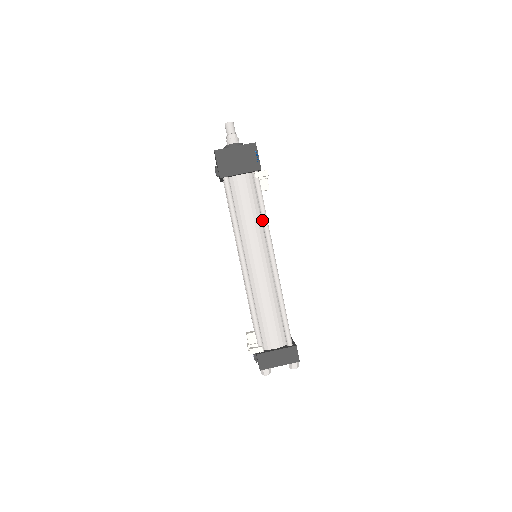
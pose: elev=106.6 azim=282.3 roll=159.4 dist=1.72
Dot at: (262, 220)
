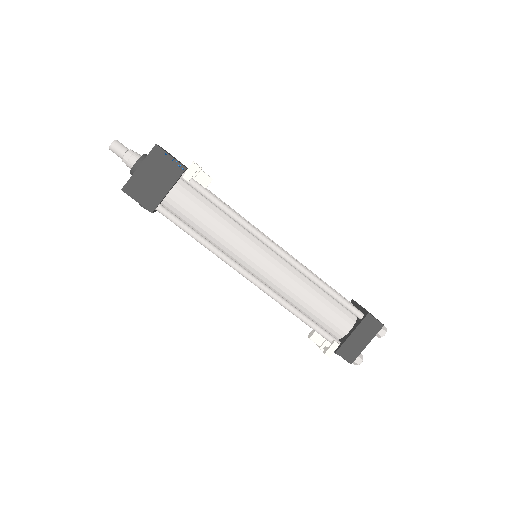
Dot at: occluded
